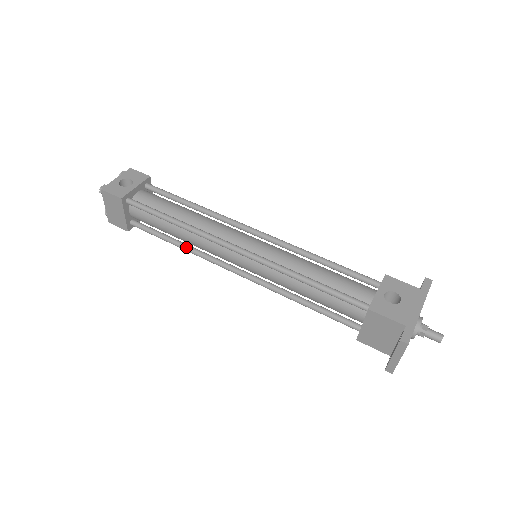
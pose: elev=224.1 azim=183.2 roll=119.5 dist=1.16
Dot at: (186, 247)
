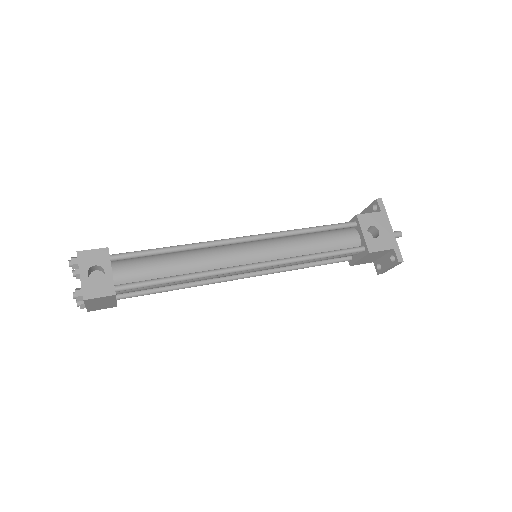
Dot at: (190, 286)
